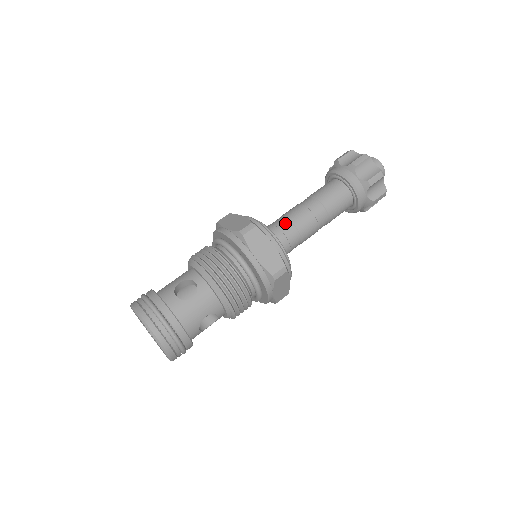
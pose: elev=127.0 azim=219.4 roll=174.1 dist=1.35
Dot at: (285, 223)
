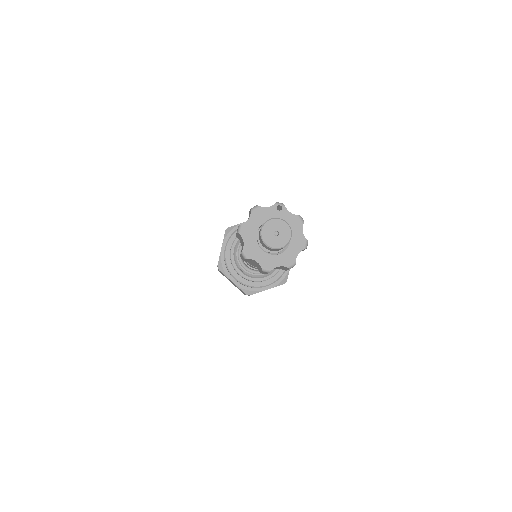
Dot at: occluded
